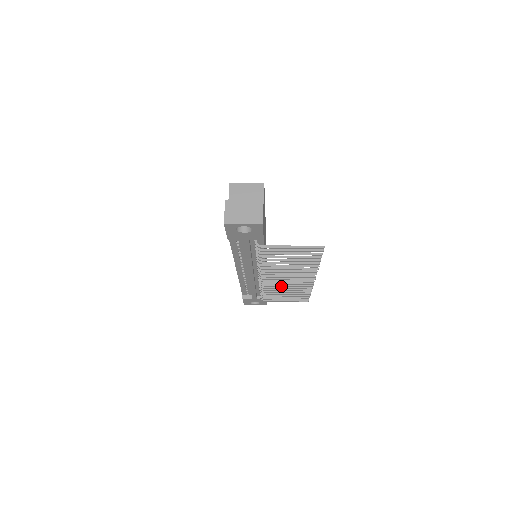
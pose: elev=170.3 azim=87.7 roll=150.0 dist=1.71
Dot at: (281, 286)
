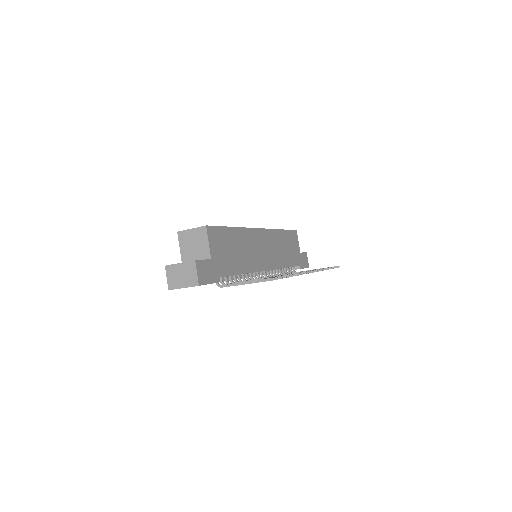
Dot at: occluded
